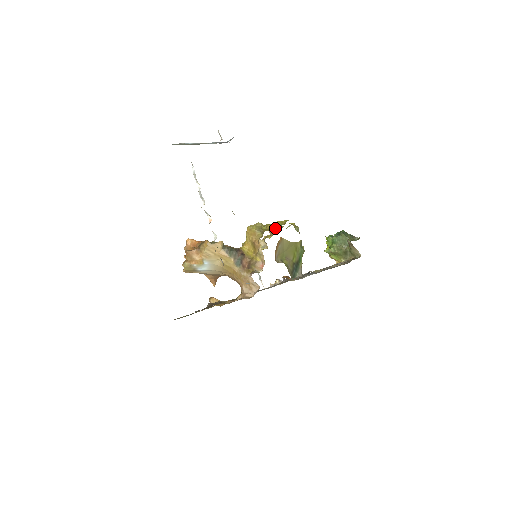
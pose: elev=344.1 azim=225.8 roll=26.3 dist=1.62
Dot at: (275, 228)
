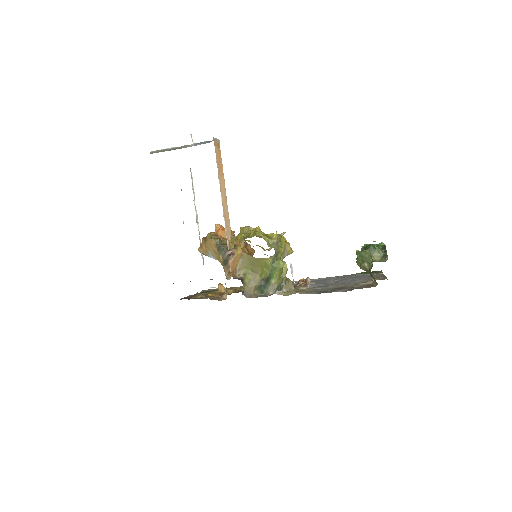
Dot at: (240, 240)
